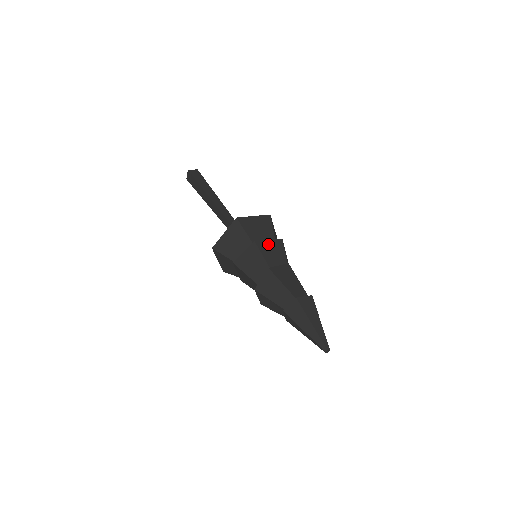
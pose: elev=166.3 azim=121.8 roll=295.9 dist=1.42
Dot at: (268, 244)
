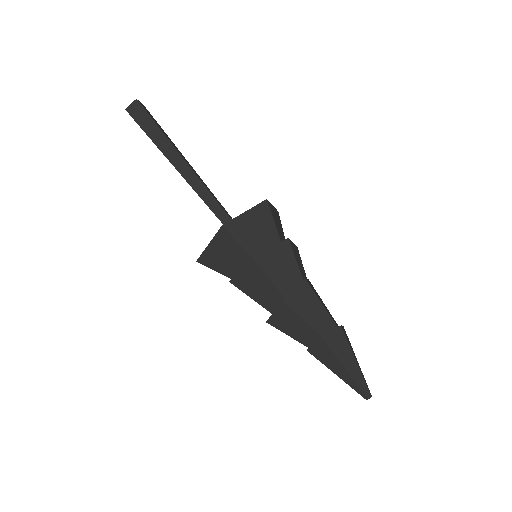
Dot at: (294, 247)
